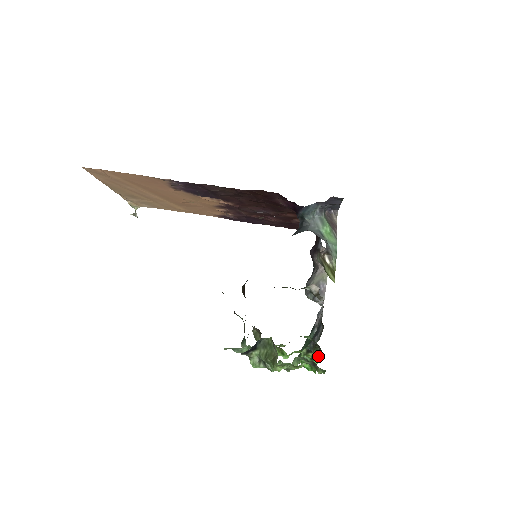
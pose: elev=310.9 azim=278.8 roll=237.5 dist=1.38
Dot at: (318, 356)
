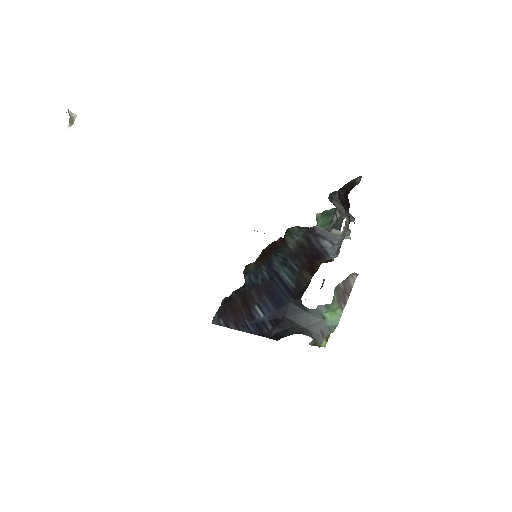
Dot at: occluded
